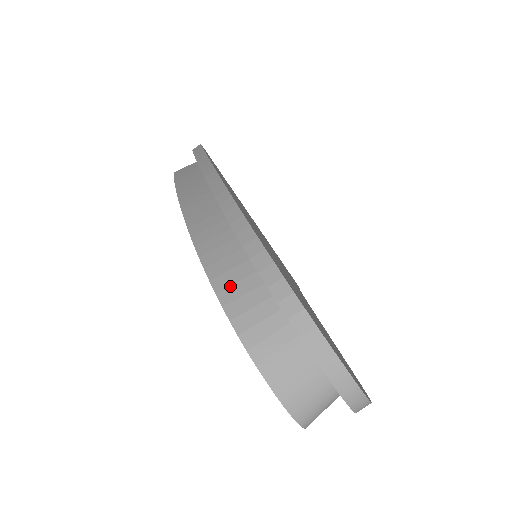
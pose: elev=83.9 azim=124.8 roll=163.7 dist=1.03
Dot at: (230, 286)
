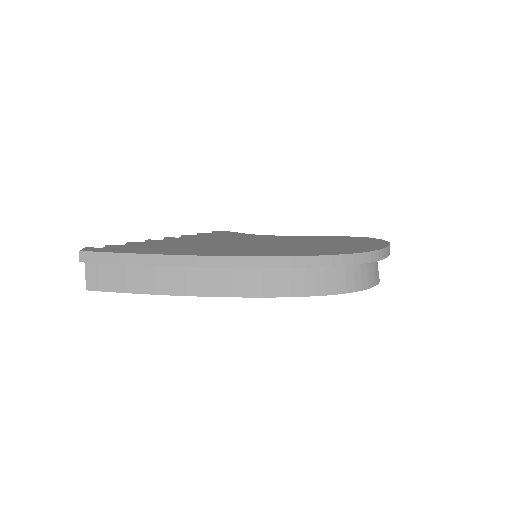
Dot at: (327, 285)
